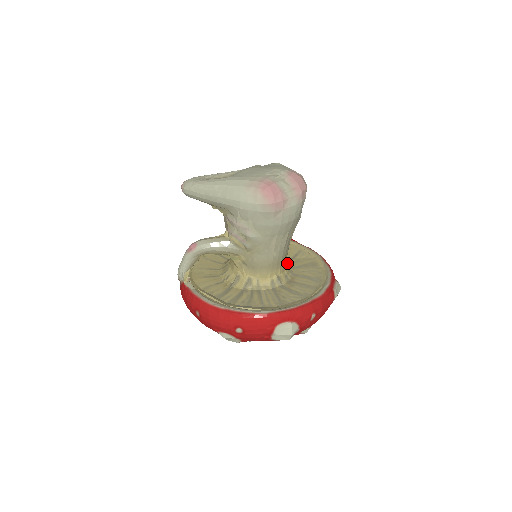
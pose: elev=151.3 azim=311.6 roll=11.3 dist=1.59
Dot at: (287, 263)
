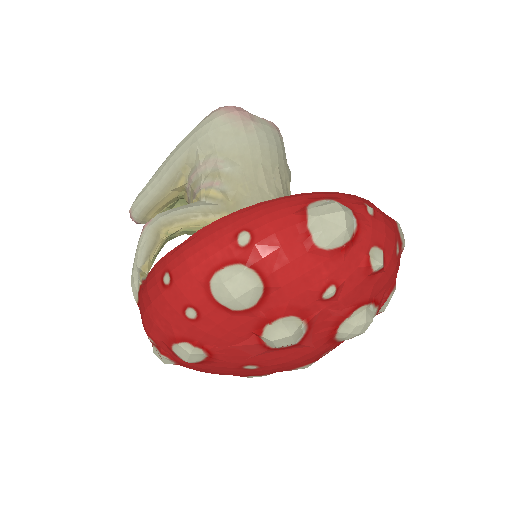
Dot at: occluded
